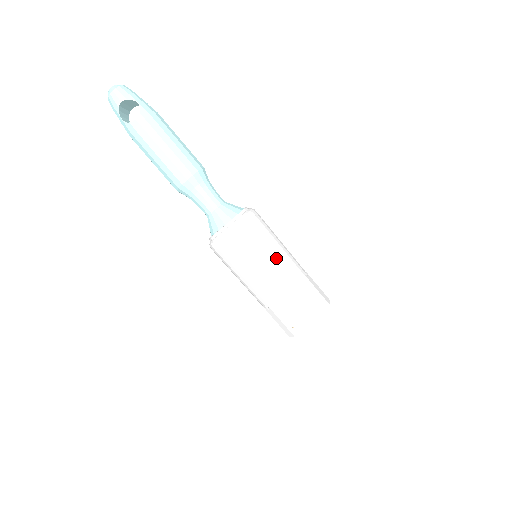
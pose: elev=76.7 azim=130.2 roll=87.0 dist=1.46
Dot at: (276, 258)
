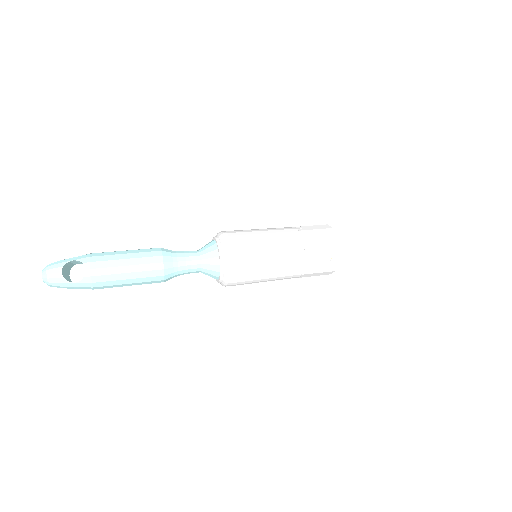
Dot at: (270, 236)
